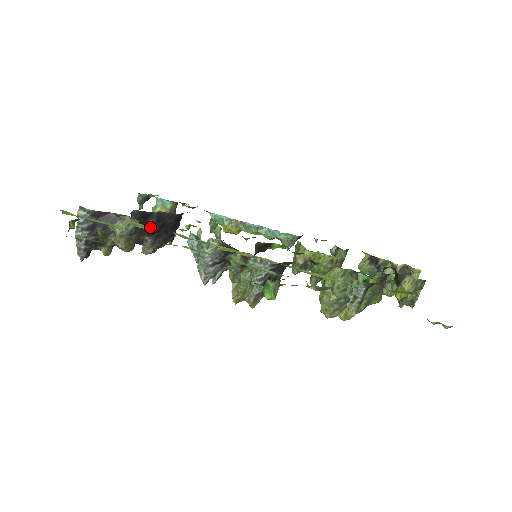
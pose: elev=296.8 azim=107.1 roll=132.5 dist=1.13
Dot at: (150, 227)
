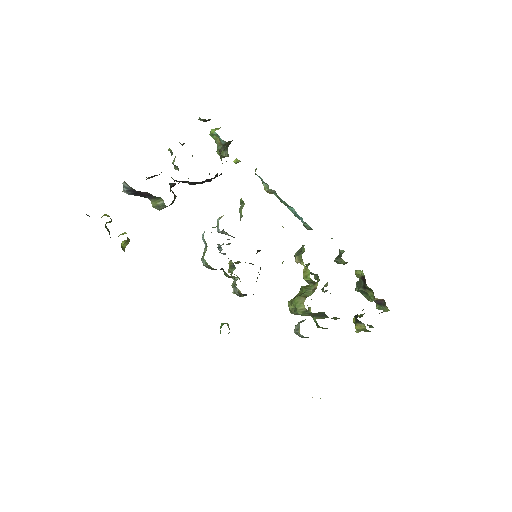
Dot at: occluded
